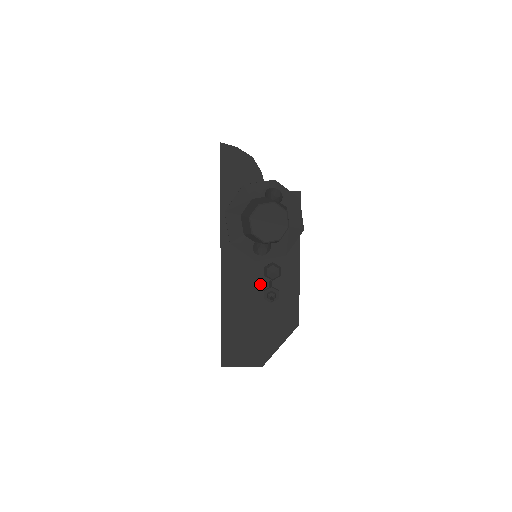
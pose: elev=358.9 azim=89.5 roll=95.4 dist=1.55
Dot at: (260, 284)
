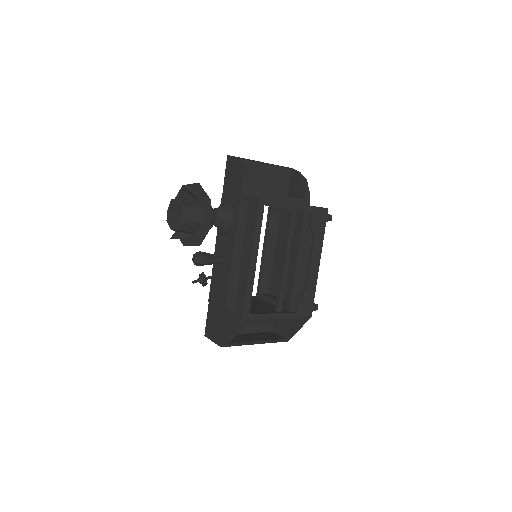
Dot at: occluded
